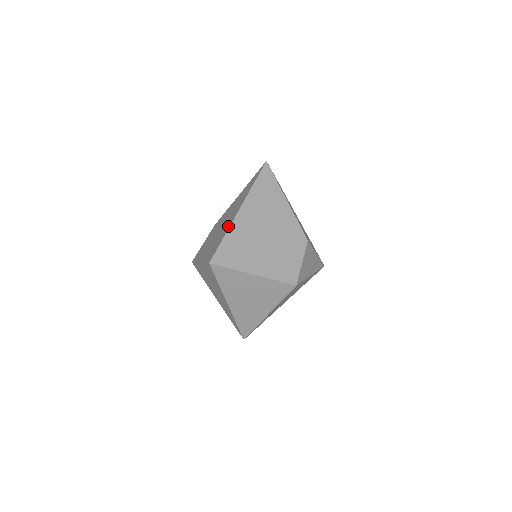
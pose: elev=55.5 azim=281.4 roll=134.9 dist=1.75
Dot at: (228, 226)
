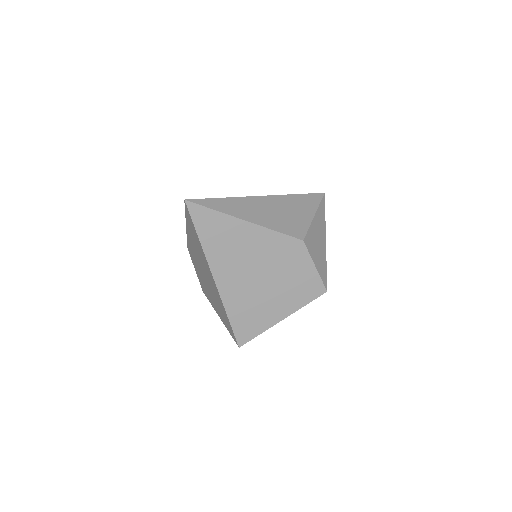
Dot at: (219, 300)
